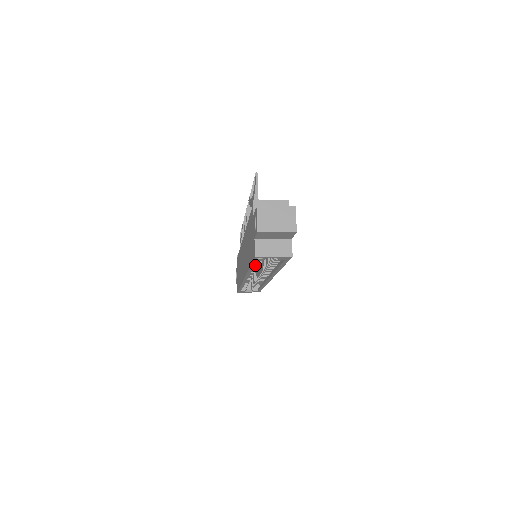
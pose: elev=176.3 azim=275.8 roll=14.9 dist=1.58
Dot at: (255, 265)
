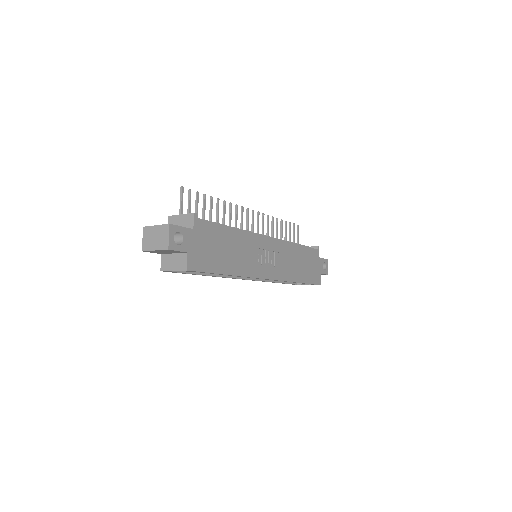
Dot at: occluded
